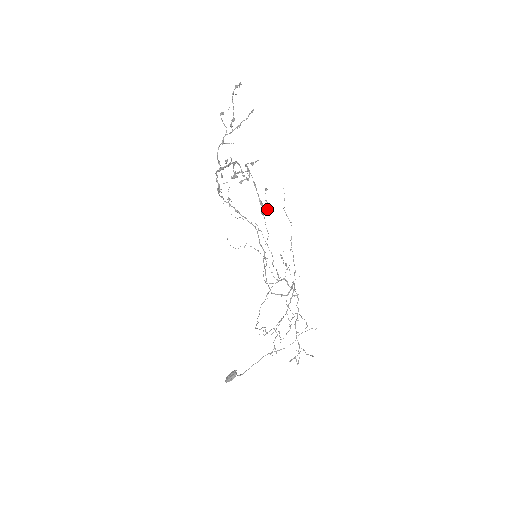
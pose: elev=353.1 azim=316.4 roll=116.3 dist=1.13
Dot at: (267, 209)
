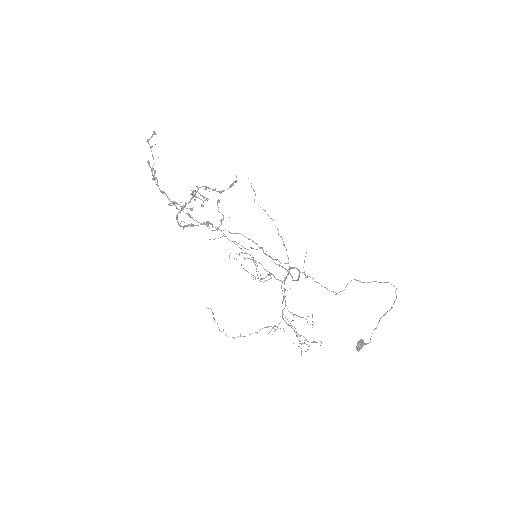
Dot at: occluded
